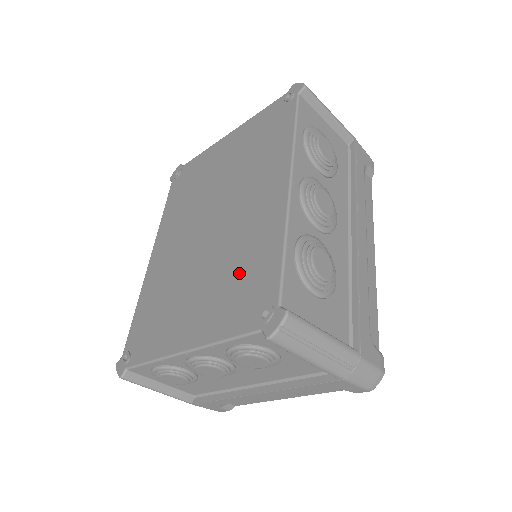
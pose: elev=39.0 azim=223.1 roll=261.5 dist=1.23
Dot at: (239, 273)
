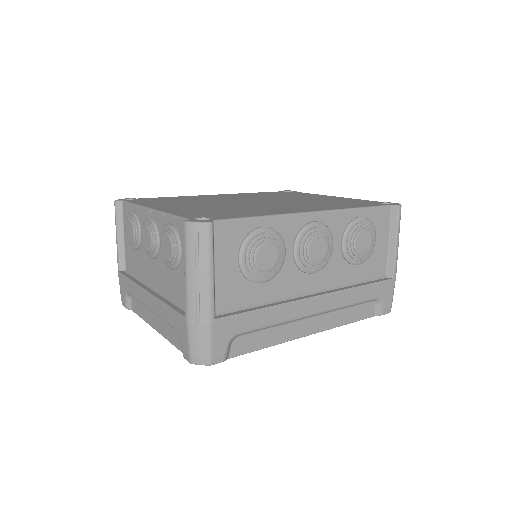
Dot at: (227, 210)
